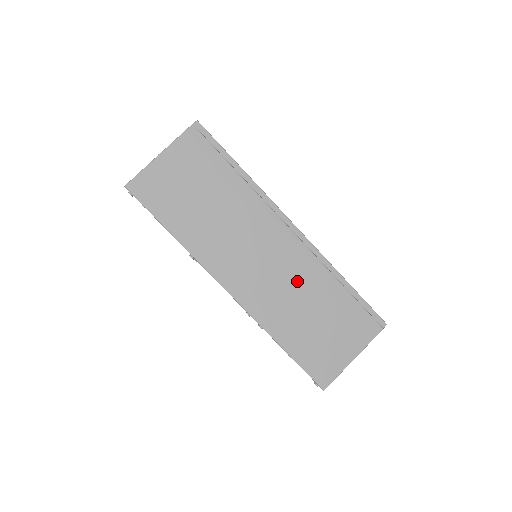
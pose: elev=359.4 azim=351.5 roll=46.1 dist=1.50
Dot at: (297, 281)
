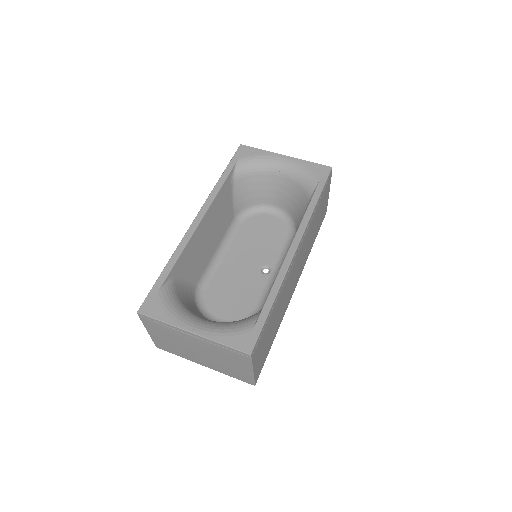
Dot at: occluded
